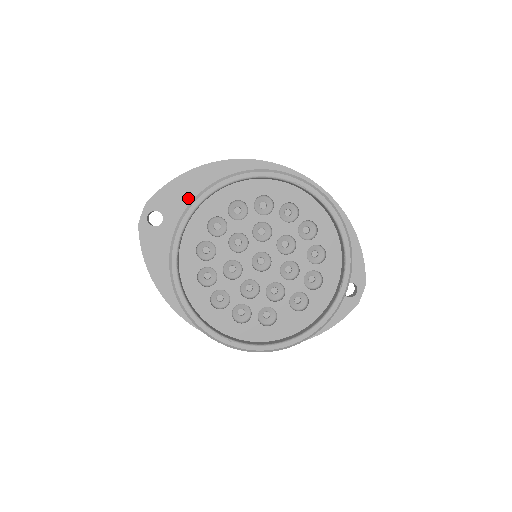
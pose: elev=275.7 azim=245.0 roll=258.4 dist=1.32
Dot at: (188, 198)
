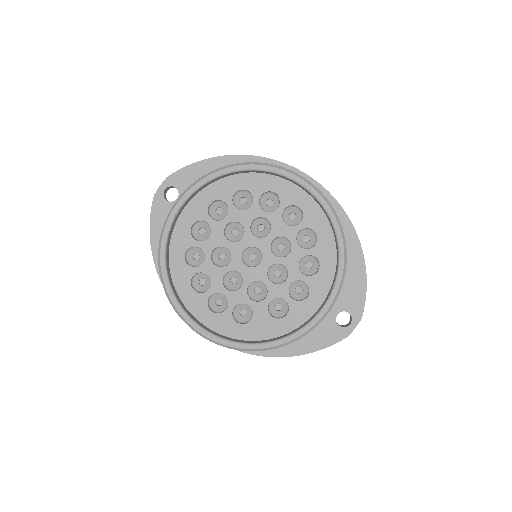
Dot at: occluded
